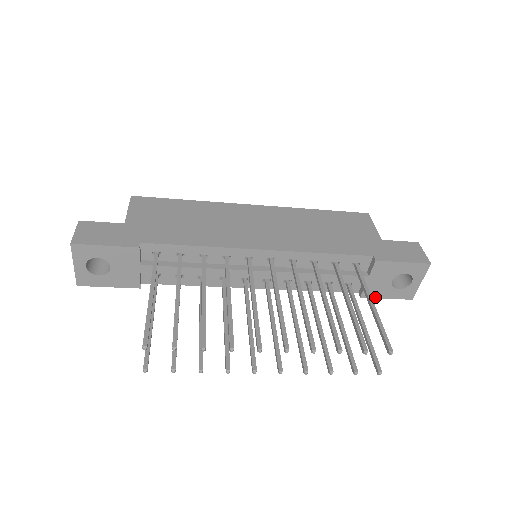
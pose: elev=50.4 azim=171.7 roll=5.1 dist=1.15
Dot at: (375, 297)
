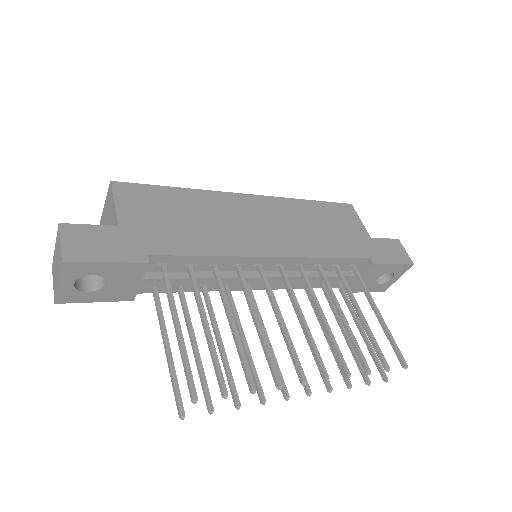
Dot at: (357, 292)
